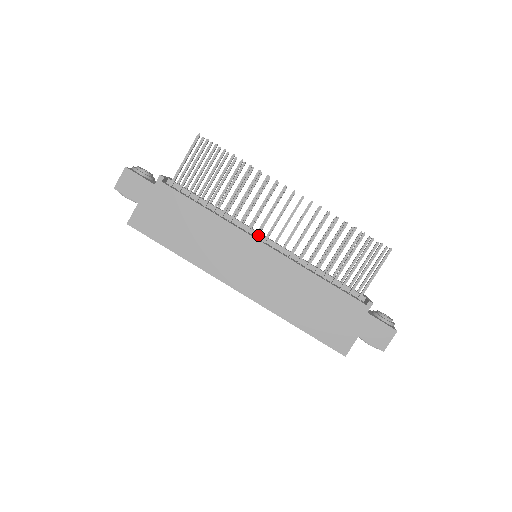
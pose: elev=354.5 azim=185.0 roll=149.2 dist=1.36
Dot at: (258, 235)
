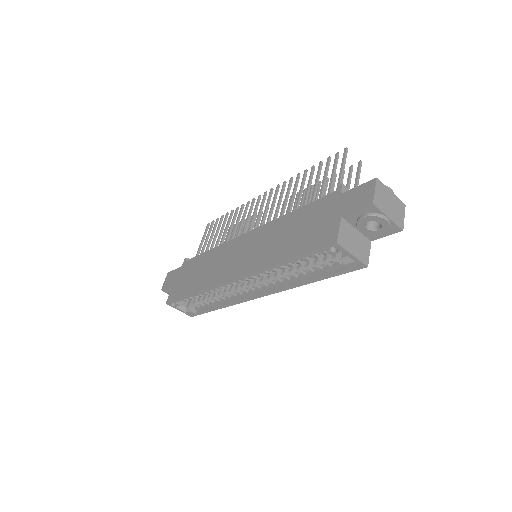
Dot at: occluded
